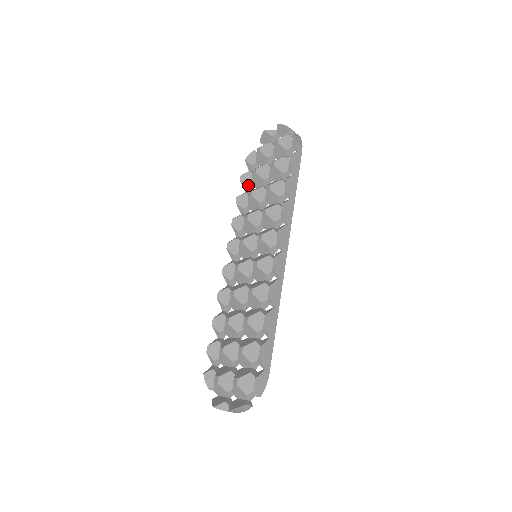
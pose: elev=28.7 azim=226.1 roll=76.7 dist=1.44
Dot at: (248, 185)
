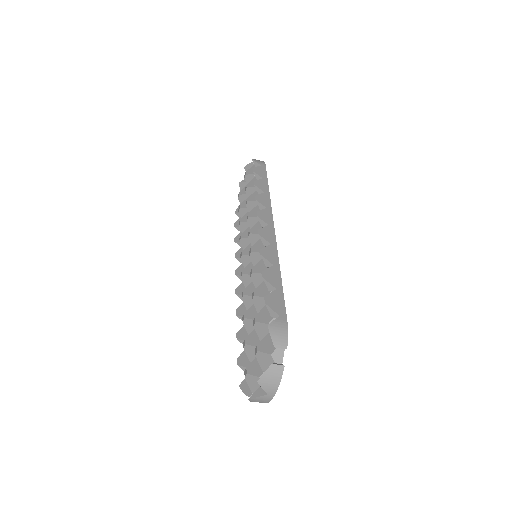
Dot at: occluded
